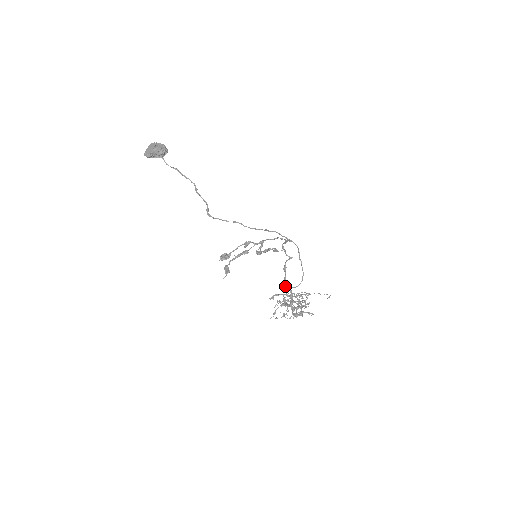
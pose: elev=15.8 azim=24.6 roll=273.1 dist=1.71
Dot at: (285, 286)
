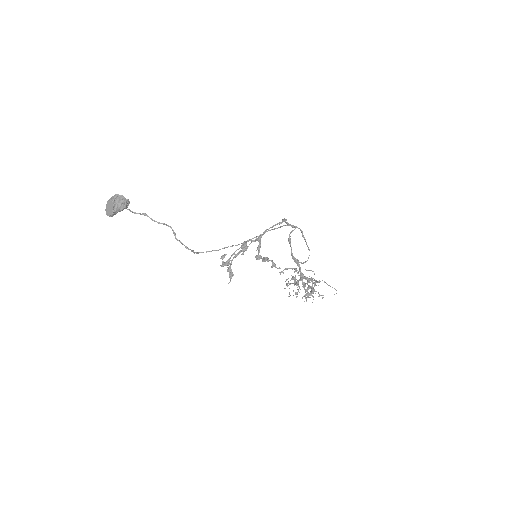
Dot at: occluded
